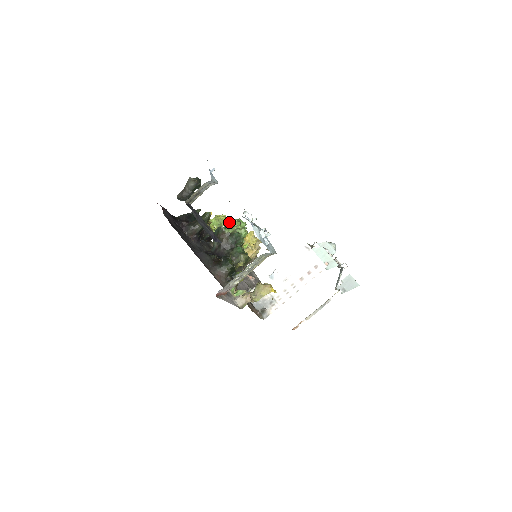
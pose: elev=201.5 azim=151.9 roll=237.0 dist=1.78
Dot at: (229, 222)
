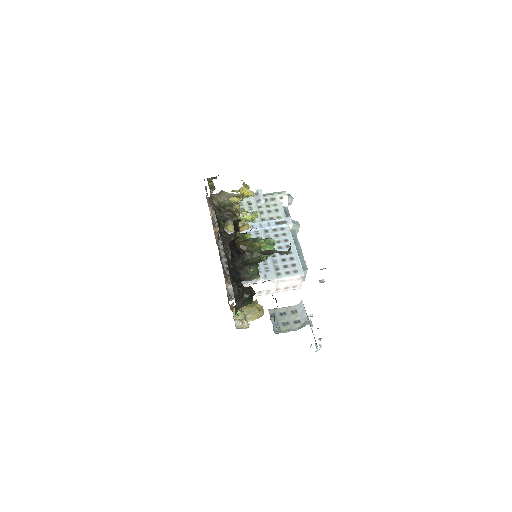
Dot at: (264, 240)
